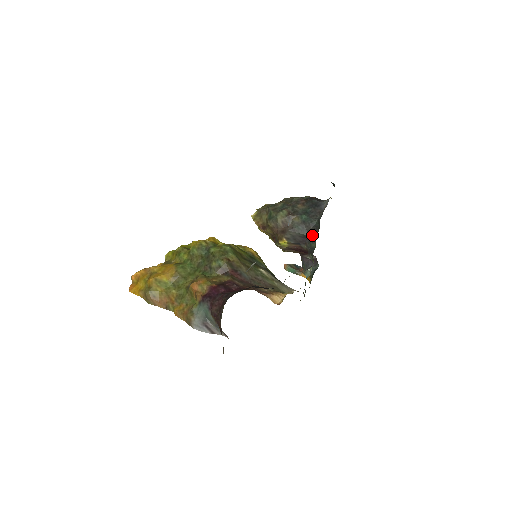
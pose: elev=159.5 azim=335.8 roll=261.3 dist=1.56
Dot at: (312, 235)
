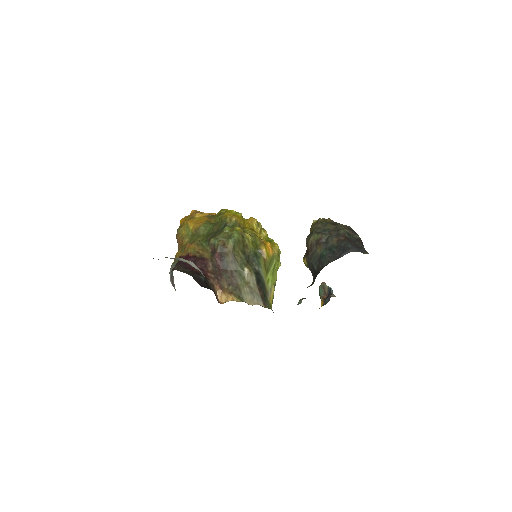
Dot at: (317, 273)
